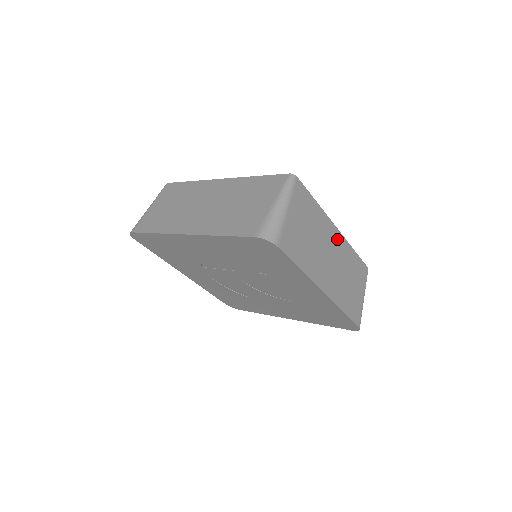
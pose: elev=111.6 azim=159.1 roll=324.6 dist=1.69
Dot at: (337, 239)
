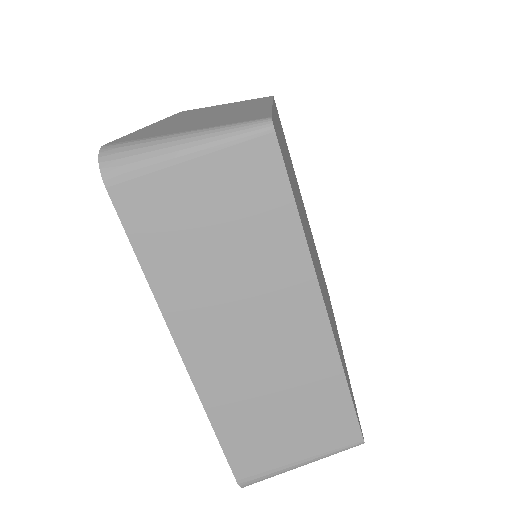
Dot at: occluded
